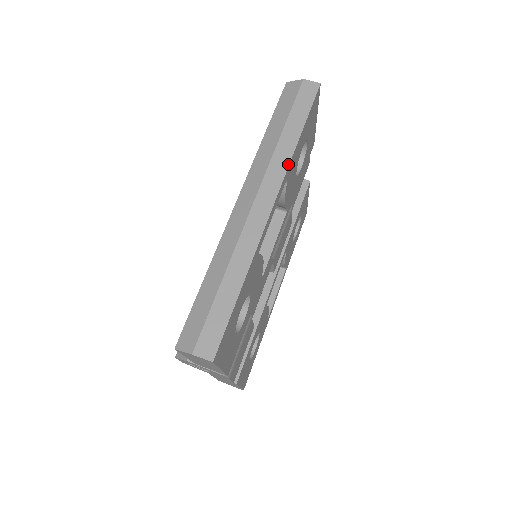
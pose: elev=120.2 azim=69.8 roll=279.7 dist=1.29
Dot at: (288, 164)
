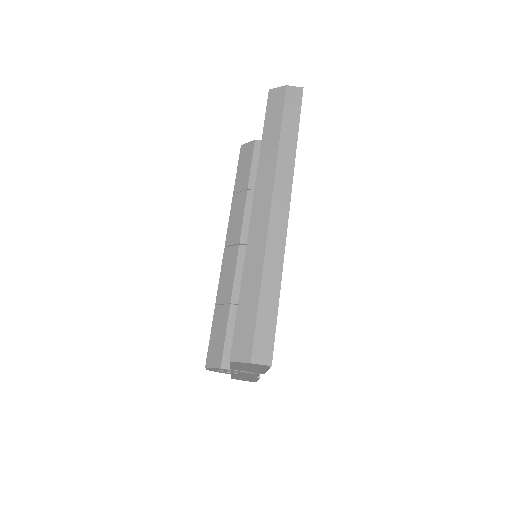
Dot at: (293, 169)
